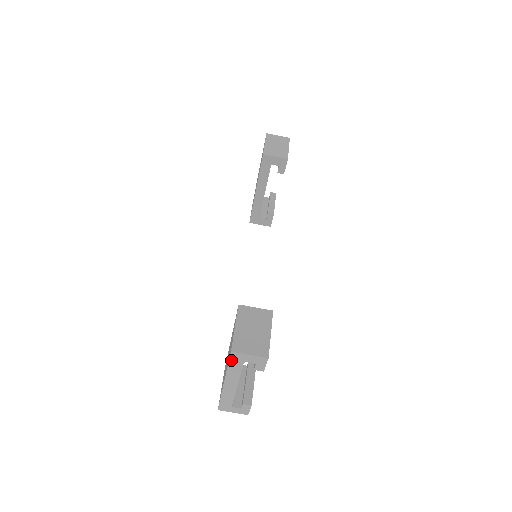
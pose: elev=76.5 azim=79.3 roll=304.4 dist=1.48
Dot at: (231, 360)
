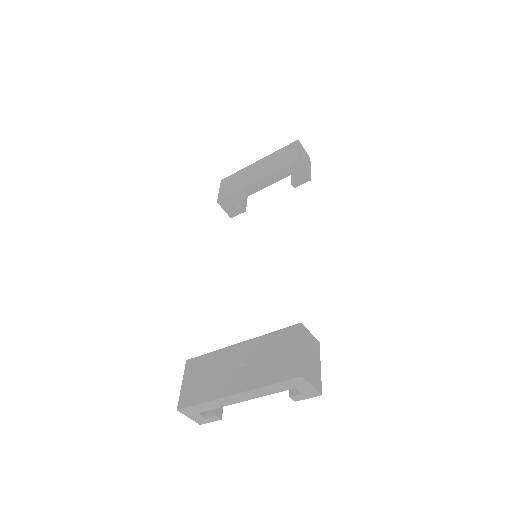
Dot at: (286, 382)
